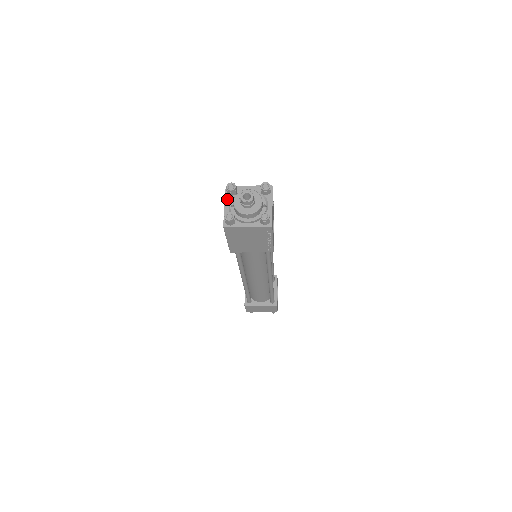
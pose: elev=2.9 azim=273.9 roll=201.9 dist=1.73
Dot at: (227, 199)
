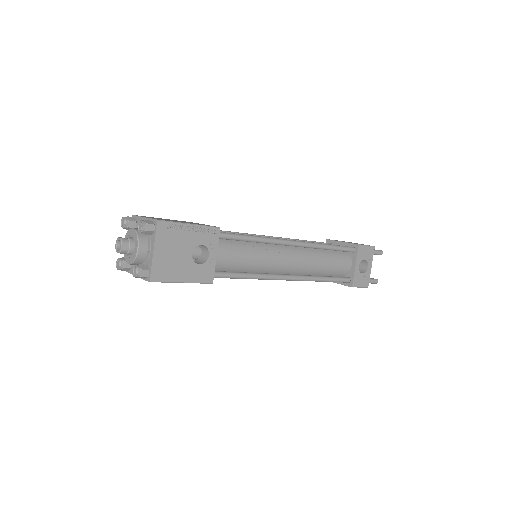
Dot at: occluded
